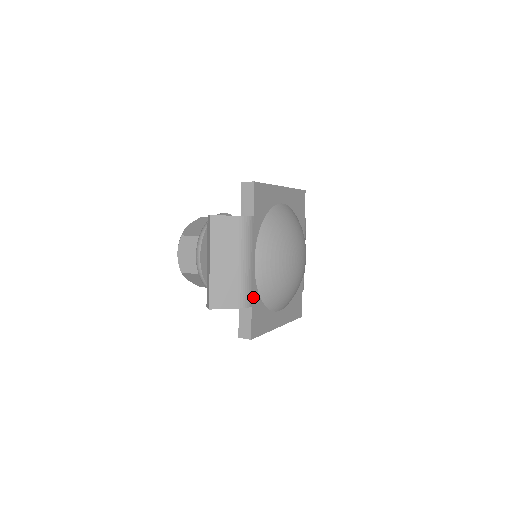
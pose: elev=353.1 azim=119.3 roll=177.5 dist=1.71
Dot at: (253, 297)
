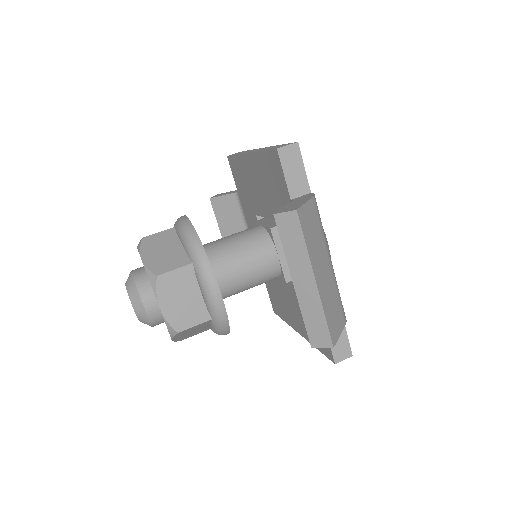
Dot at: occluded
